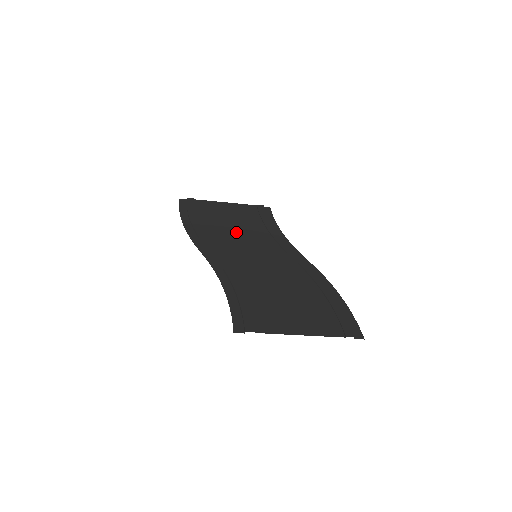
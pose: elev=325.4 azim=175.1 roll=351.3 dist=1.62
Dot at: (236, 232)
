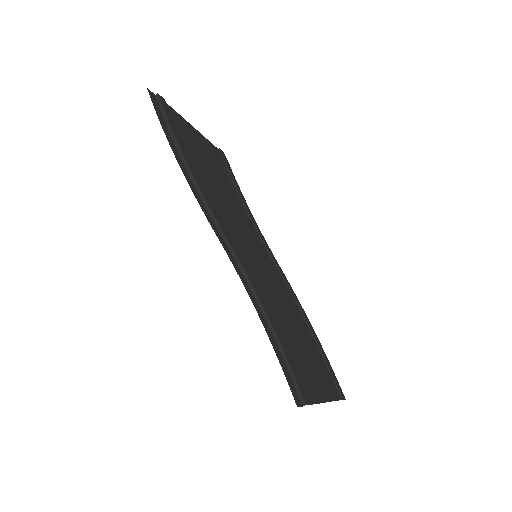
Dot at: (226, 200)
